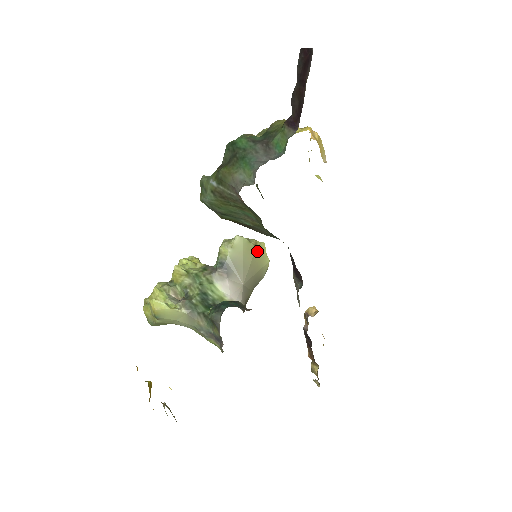
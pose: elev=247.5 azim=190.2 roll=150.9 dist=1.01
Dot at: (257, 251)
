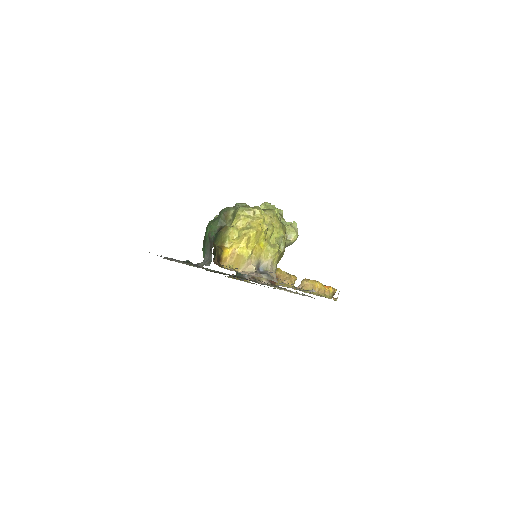
Dot at: occluded
